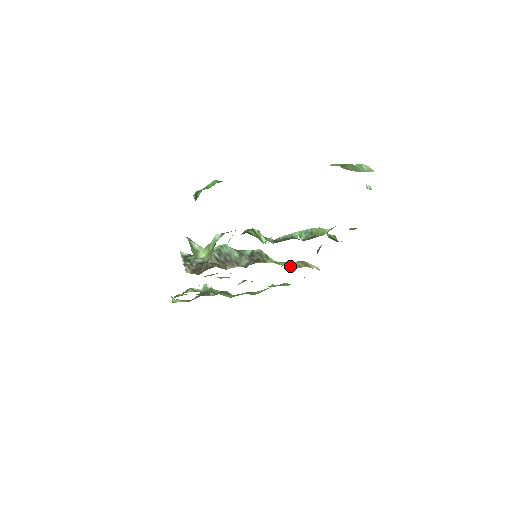
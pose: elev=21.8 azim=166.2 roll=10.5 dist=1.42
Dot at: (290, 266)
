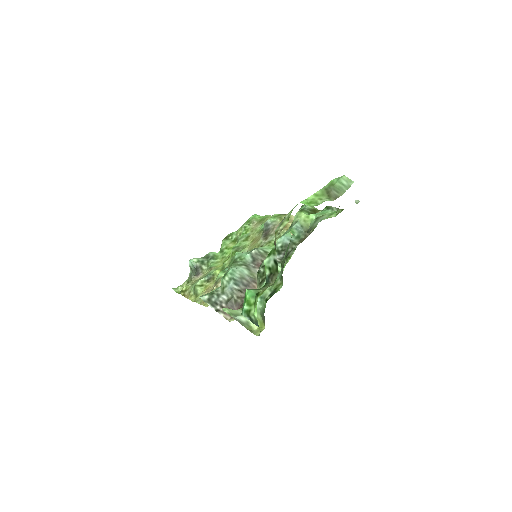
Dot at: occluded
